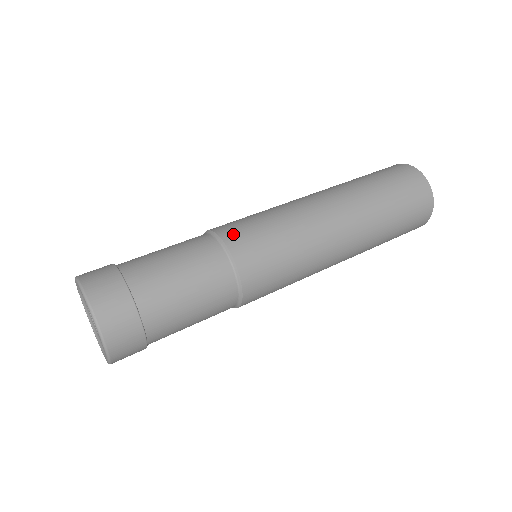
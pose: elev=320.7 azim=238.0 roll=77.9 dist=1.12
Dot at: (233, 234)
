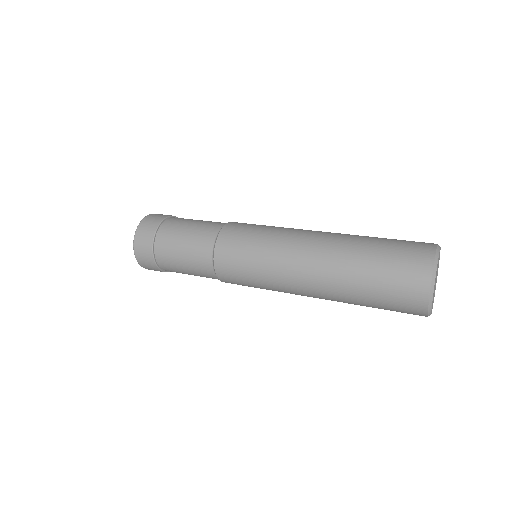
Dot at: (225, 240)
